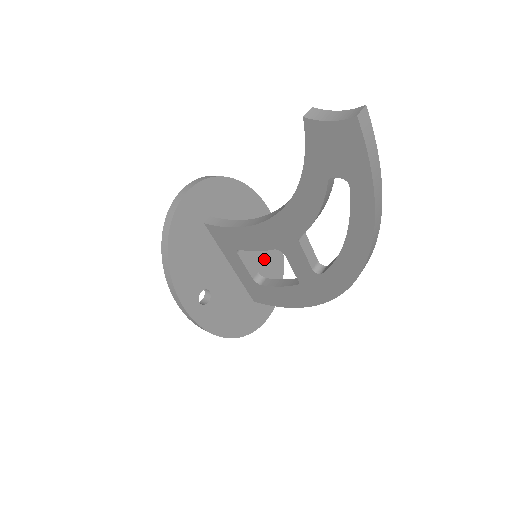
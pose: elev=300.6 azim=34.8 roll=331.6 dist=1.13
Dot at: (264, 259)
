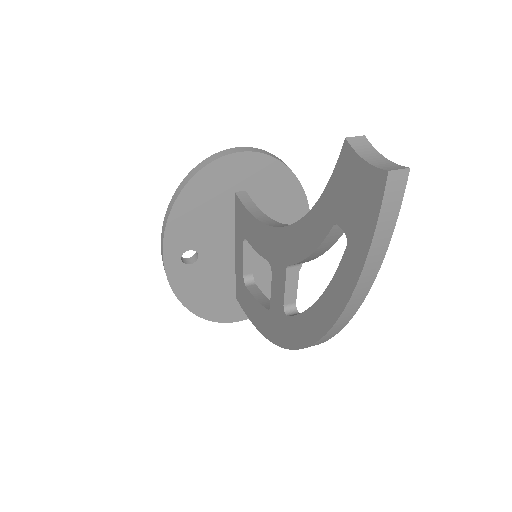
Dot at: occluded
